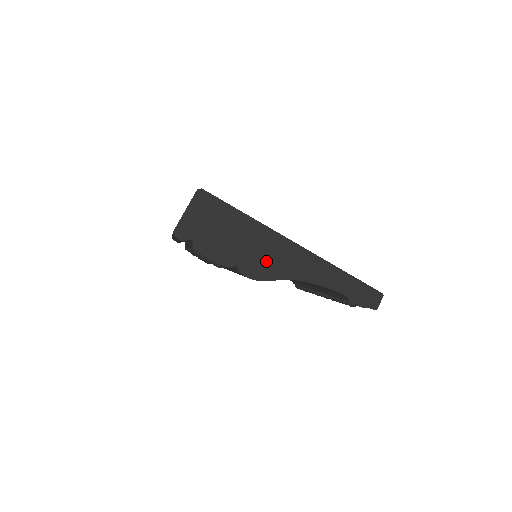
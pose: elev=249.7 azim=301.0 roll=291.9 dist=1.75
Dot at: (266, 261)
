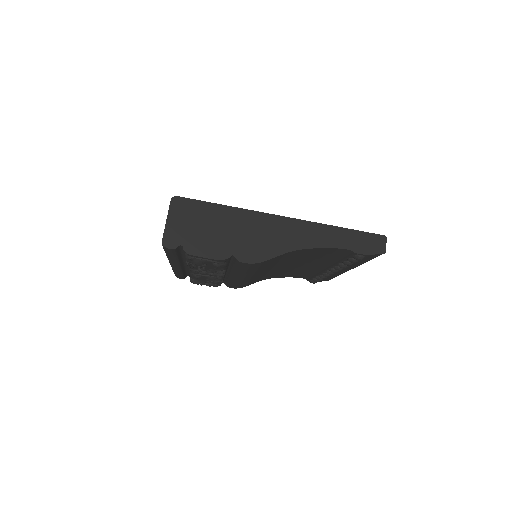
Dot at: (259, 242)
